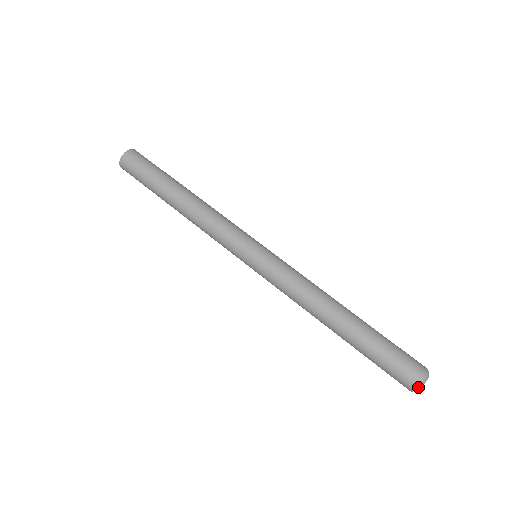
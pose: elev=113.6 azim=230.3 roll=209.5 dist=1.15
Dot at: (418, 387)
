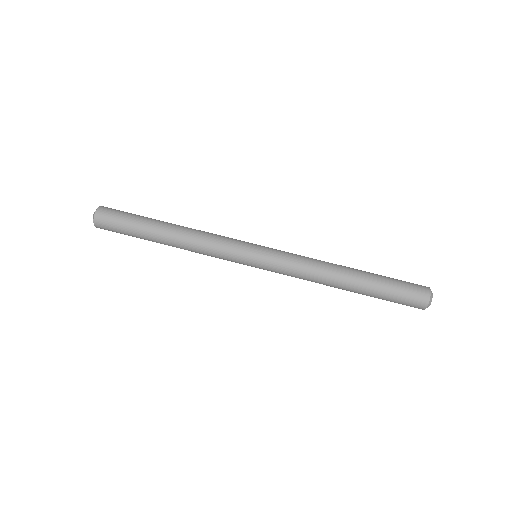
Dot at: (427, 306)
